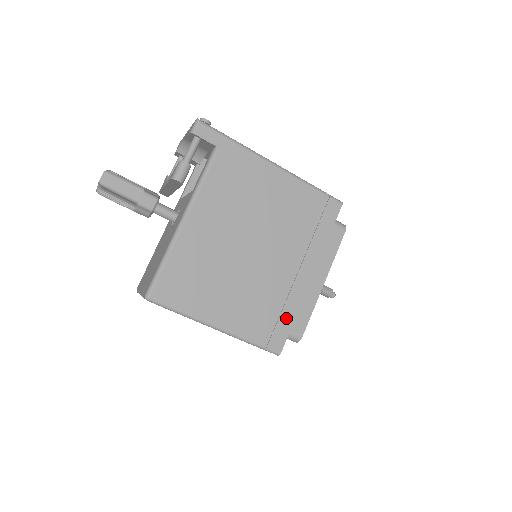
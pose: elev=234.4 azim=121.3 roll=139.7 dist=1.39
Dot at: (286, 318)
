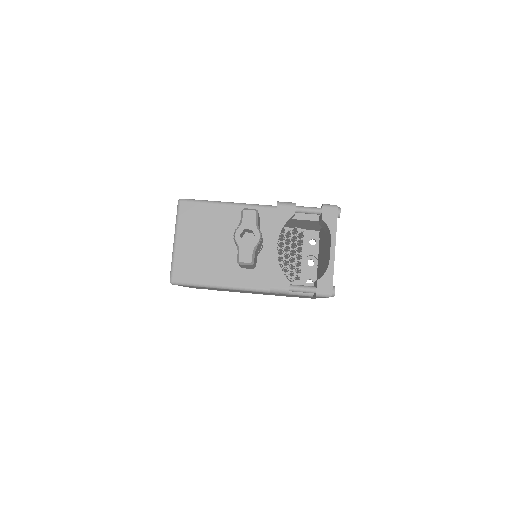
Dot at: occluded
